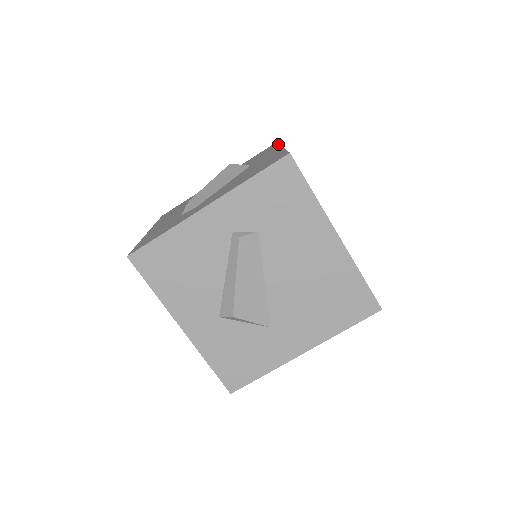
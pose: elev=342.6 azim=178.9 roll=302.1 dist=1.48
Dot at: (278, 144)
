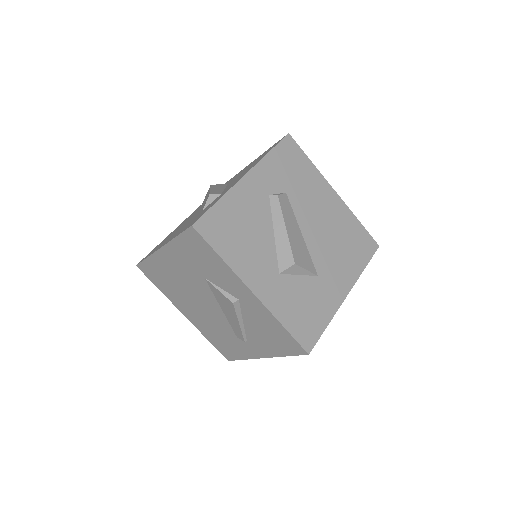
Dot at: occluded
